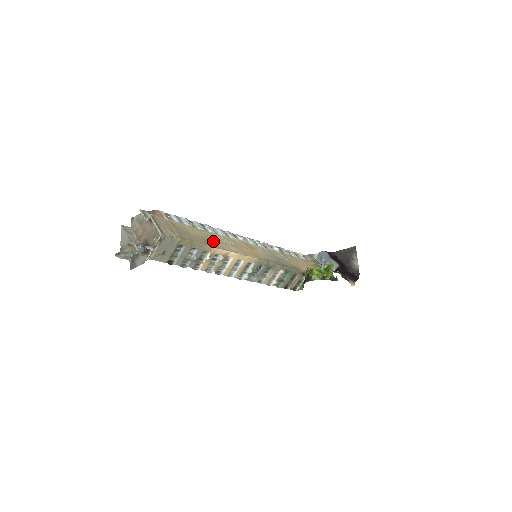
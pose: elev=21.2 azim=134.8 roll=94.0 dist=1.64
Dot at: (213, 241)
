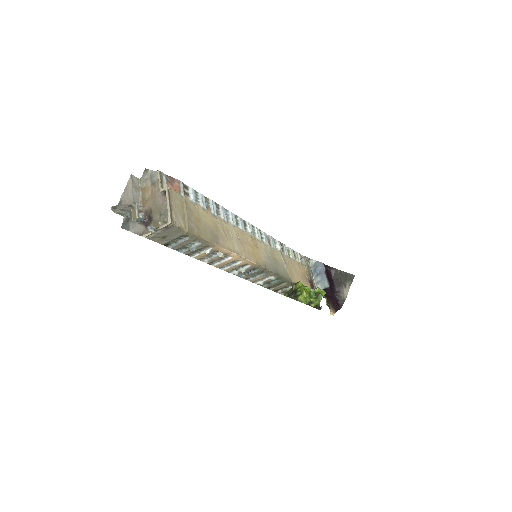
Dot at: (221, 234)
